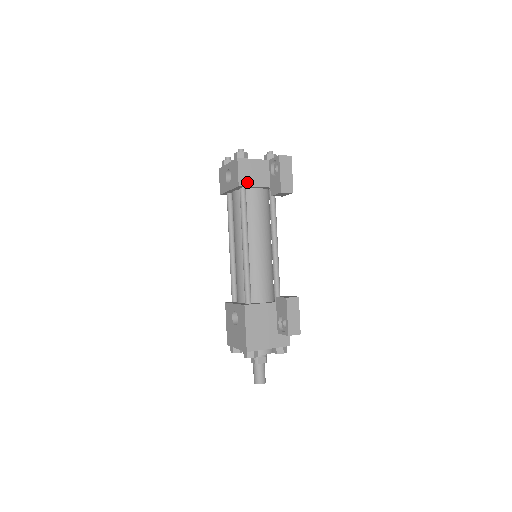
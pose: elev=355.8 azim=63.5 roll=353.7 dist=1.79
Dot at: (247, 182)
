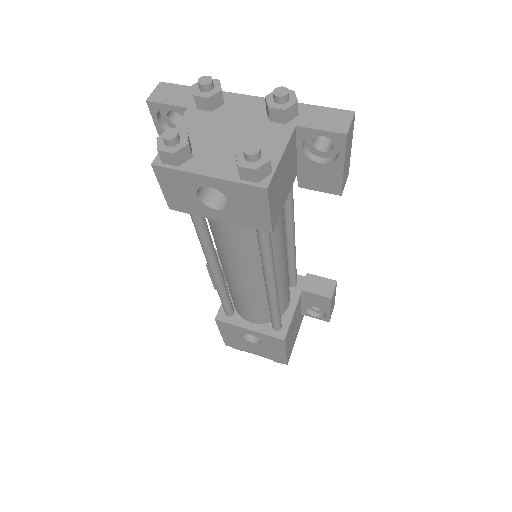
Dot at: (278, 210)
